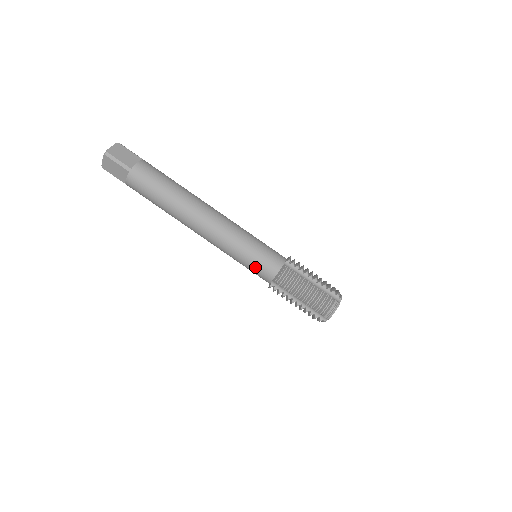
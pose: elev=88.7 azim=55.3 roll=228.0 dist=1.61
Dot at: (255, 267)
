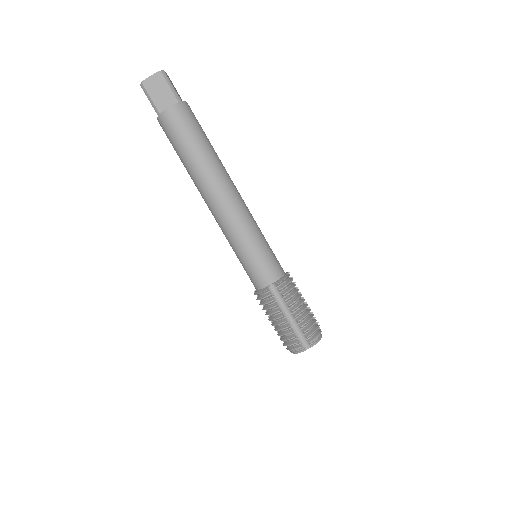
Dot at: (245, 269)
